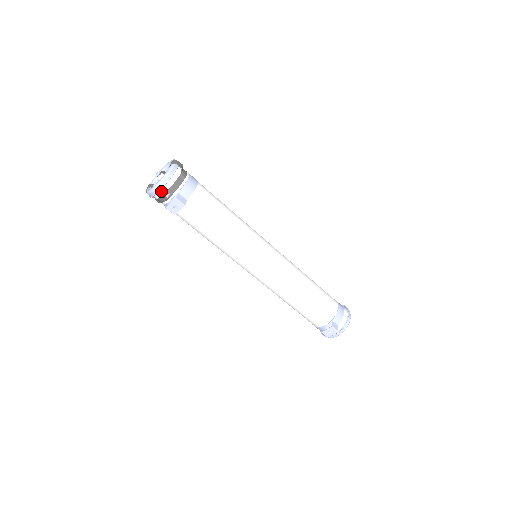
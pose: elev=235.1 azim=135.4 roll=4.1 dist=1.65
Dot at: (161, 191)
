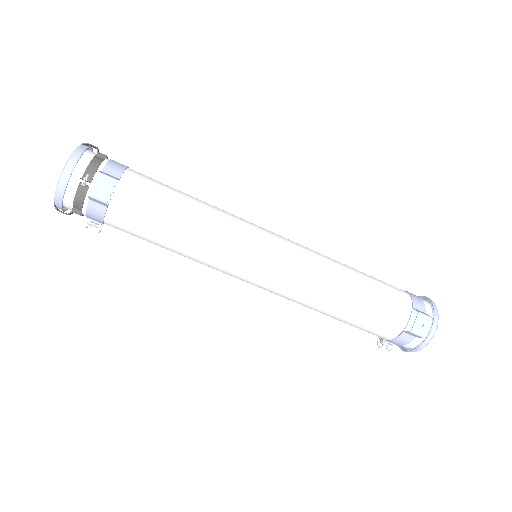
Dot at: (74, 178)
